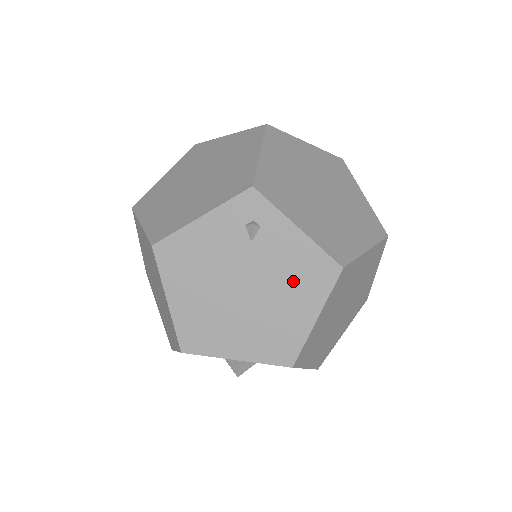
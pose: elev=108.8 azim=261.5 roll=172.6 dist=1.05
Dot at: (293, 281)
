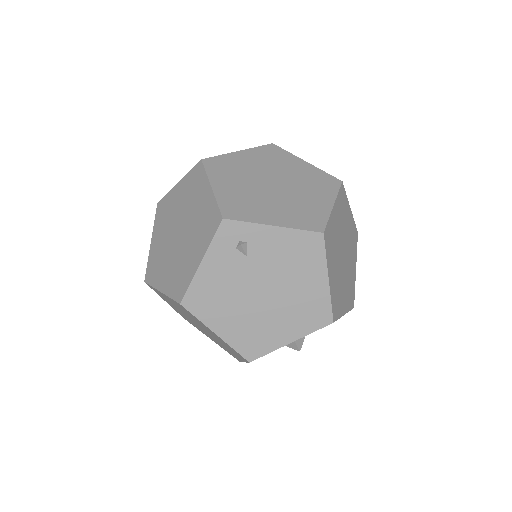
Dot at: (294, 264)
